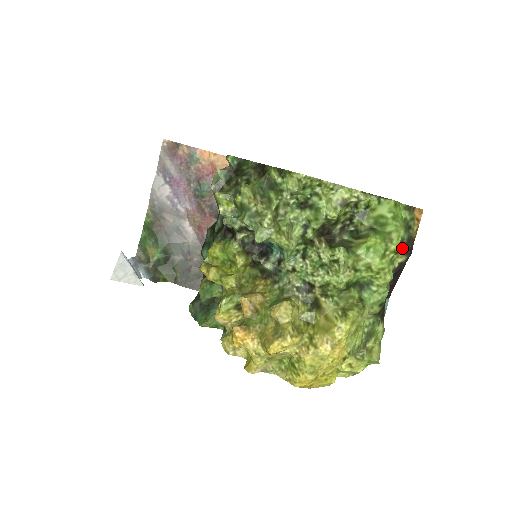
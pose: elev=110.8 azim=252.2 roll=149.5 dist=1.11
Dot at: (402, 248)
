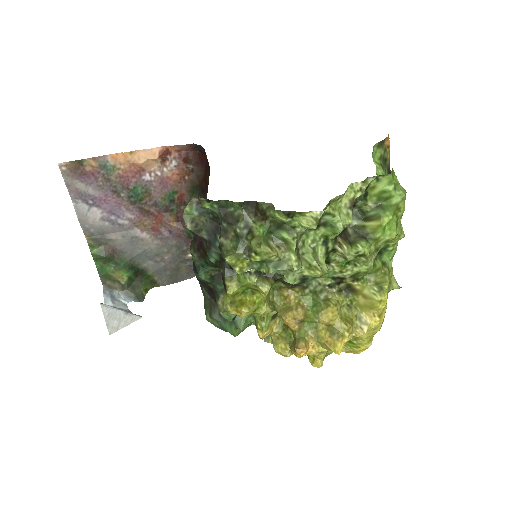
Dot at: occluded
